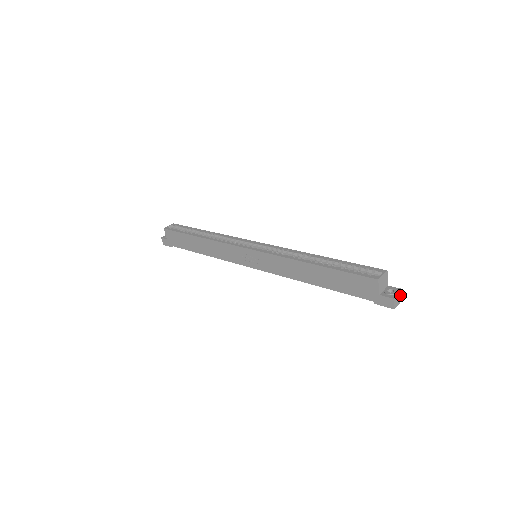
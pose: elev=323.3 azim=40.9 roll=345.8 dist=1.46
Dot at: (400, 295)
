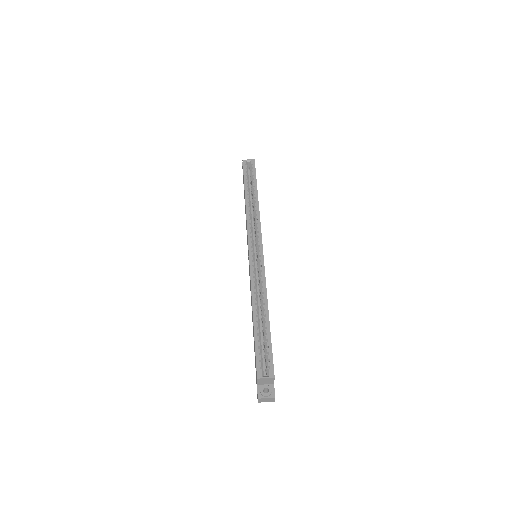
Dot at: (271, 399)
